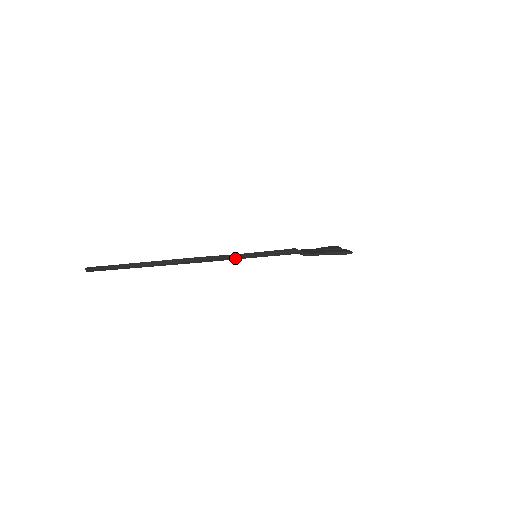
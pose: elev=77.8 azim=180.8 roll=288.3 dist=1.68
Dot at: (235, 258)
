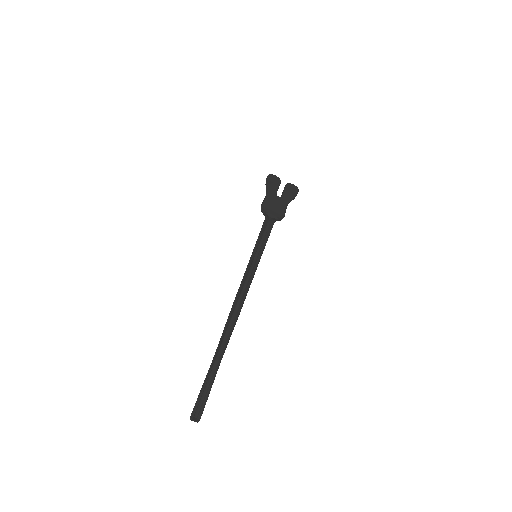
Dot at: (252, 277)
